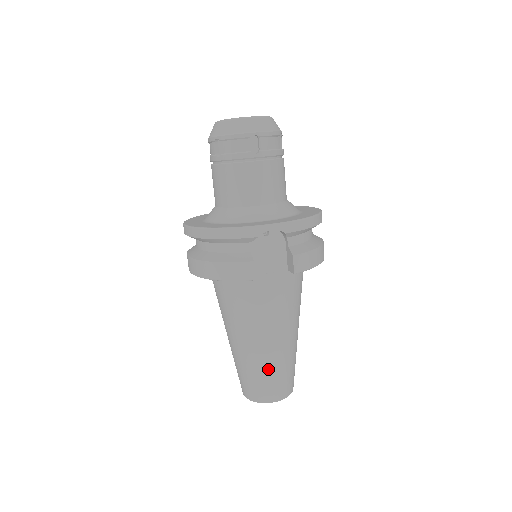
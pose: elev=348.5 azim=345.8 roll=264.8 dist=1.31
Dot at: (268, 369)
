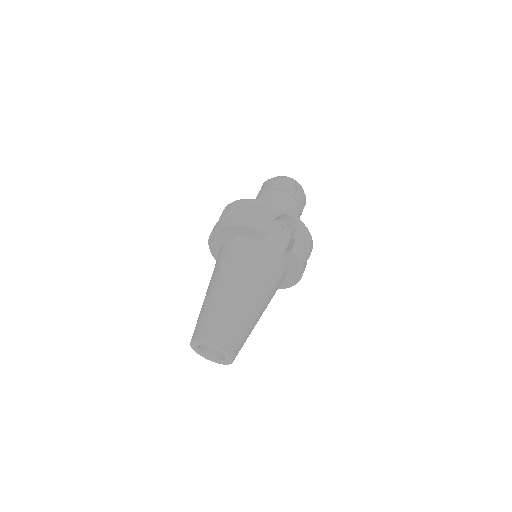
Dot at: (233, 315)
